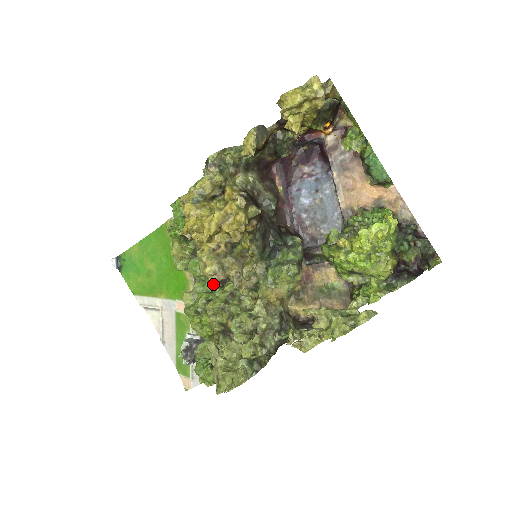
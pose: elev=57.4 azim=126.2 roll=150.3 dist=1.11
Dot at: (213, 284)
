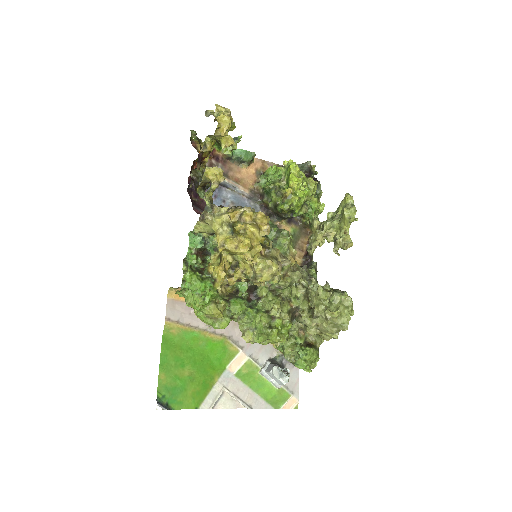
Dot at: (251, 306)
